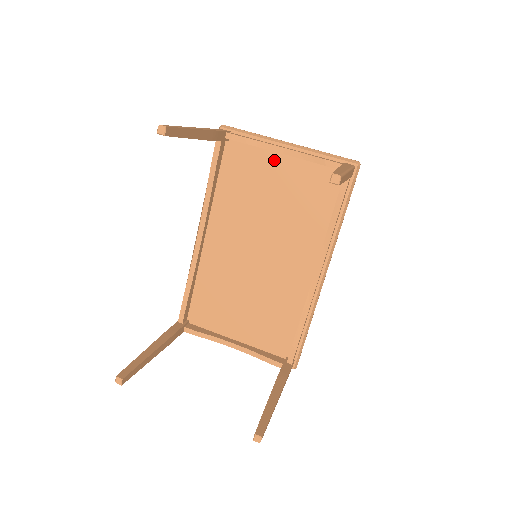
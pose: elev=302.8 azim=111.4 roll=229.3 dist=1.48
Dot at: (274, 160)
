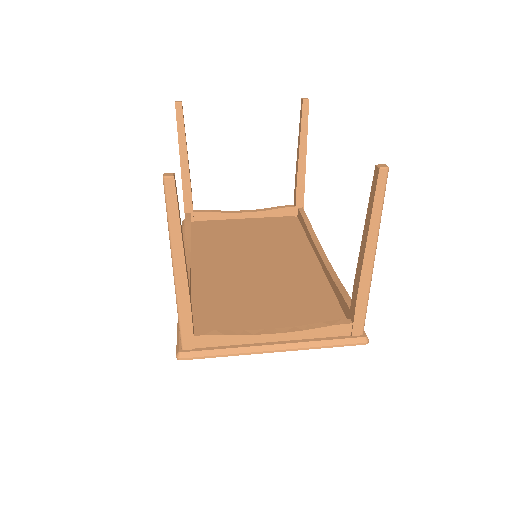
Dot at: (238, 222)
